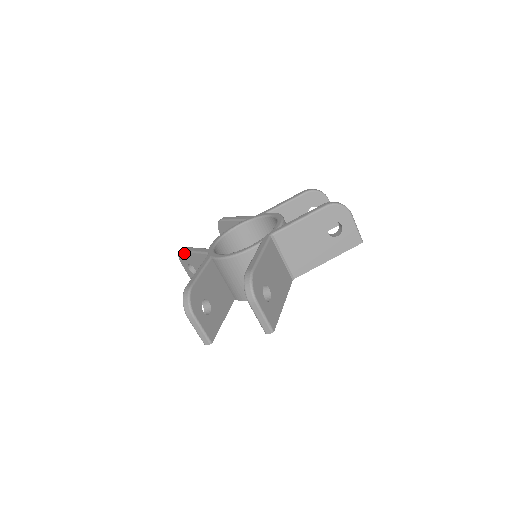
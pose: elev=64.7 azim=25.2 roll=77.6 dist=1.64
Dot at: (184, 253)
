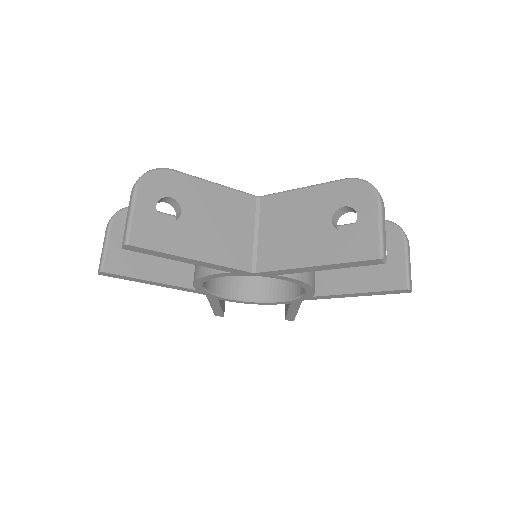
Dot at: occluded
